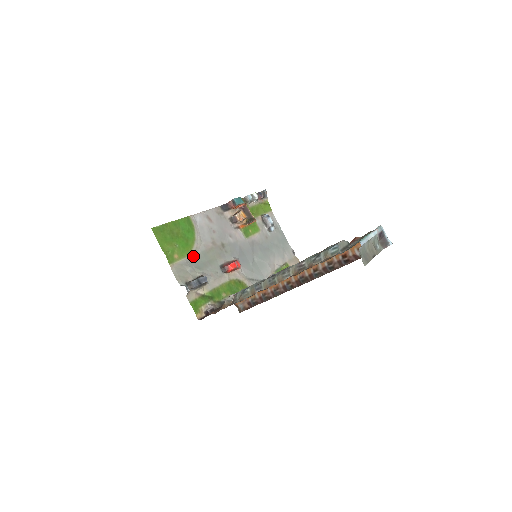
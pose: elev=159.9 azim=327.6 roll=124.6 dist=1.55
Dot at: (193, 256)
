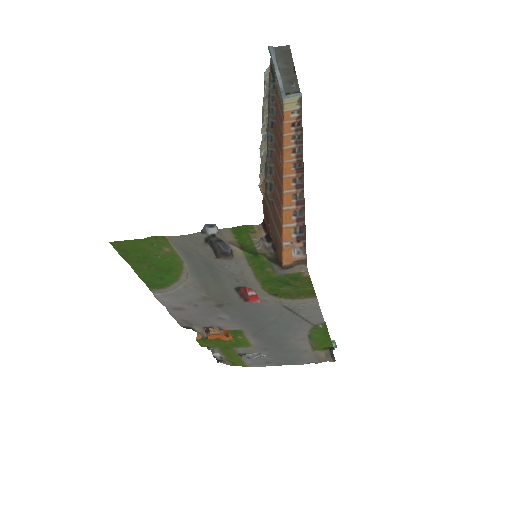
Dot at: (190, 269)
